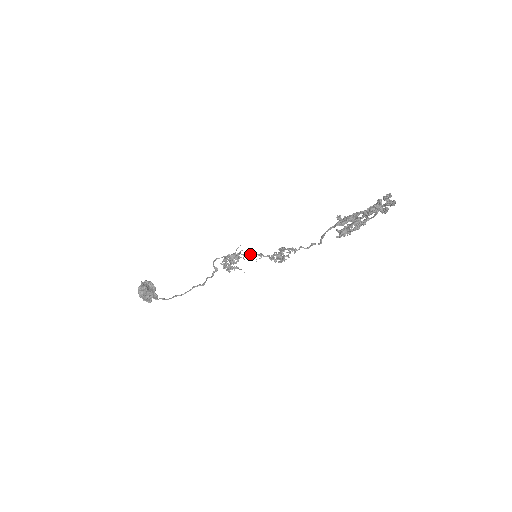
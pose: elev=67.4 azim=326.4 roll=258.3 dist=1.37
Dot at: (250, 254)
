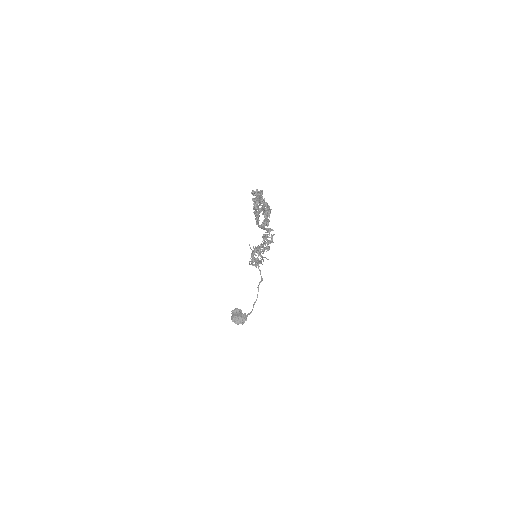
Dot at: (256, 251)
